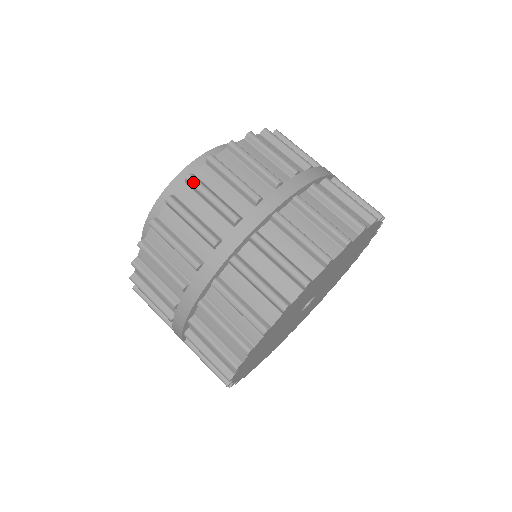
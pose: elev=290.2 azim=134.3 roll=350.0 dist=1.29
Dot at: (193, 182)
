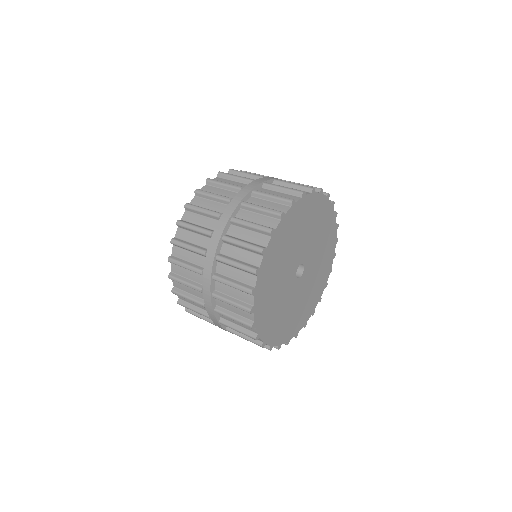
Dot at: (200, 191)
